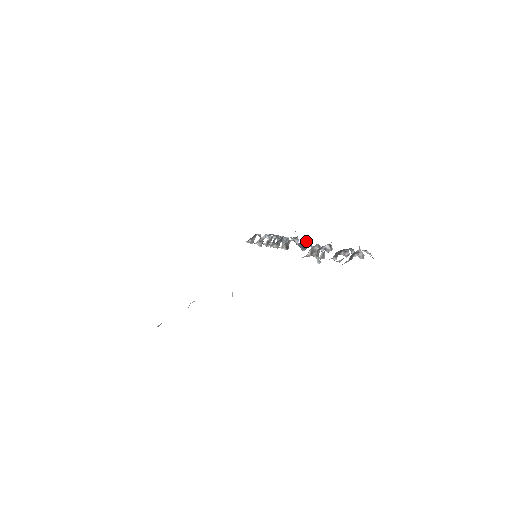
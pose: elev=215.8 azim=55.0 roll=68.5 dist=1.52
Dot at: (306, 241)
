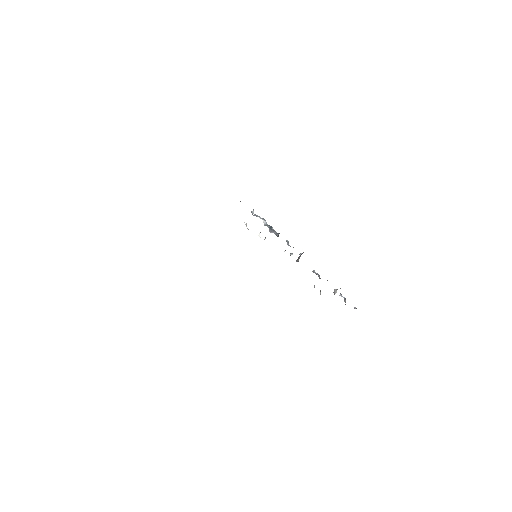
Dot at: occluded
